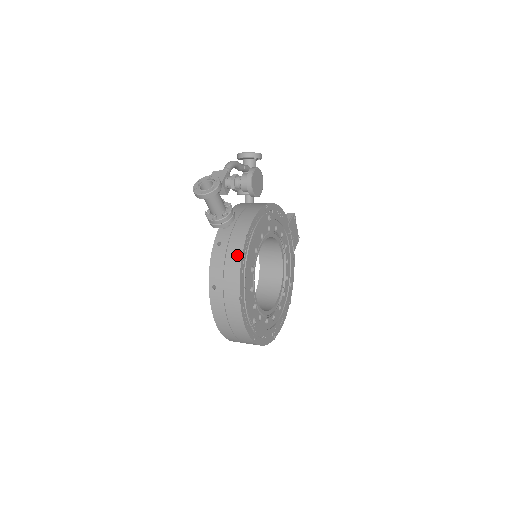
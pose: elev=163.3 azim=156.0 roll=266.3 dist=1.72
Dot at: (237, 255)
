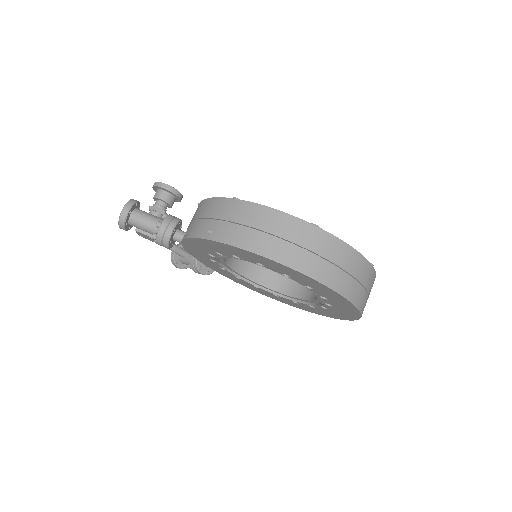
Dot at: (201, 206)
